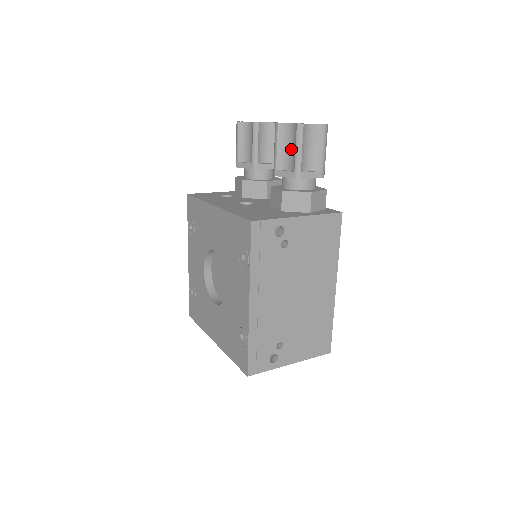
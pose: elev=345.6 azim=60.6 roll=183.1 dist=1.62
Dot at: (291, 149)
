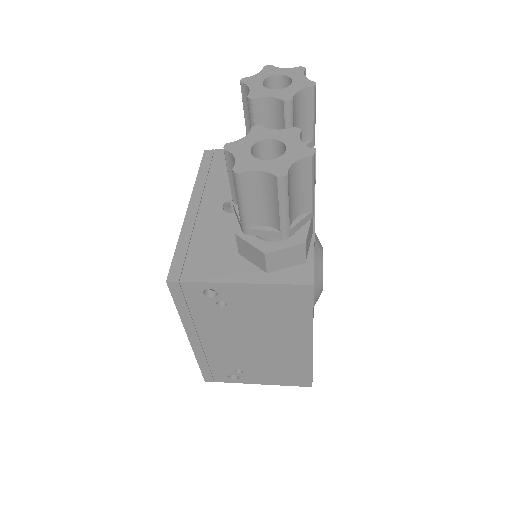
Dot at: occluded
